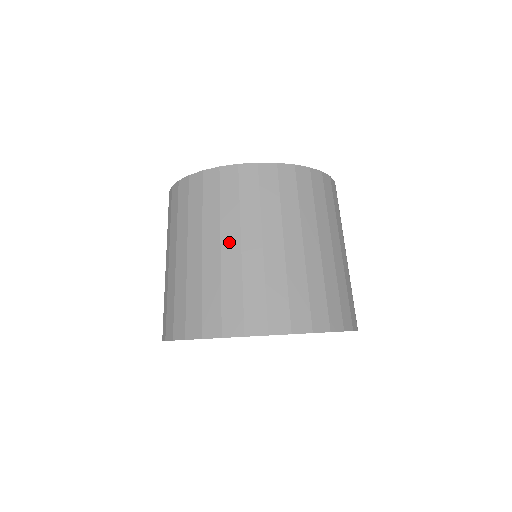
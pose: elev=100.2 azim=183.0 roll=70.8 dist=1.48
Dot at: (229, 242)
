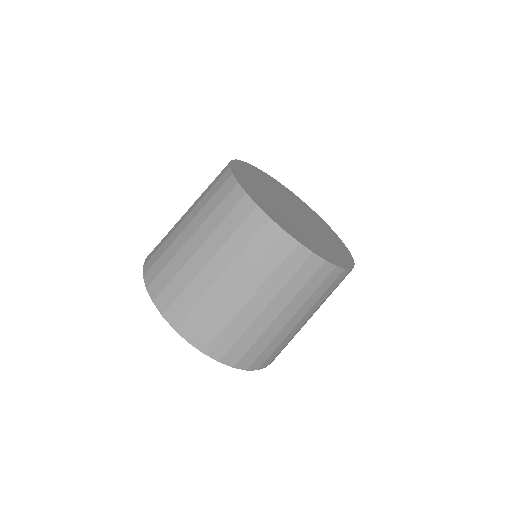
Dot at: (204, 252)
